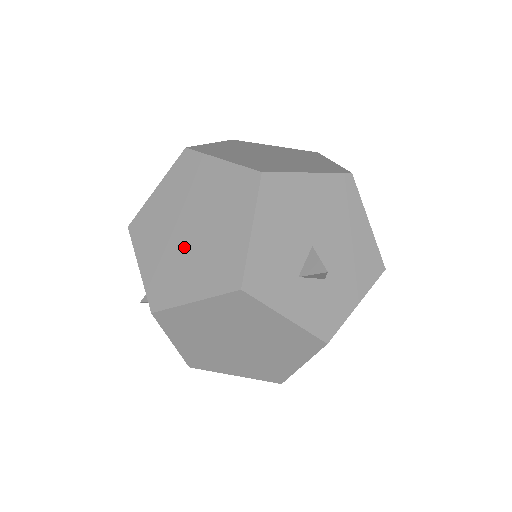
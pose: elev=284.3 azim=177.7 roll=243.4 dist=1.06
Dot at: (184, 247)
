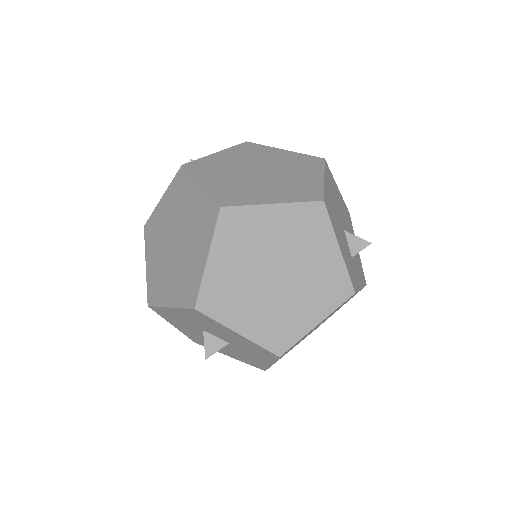
Dot at: (281, 292)
